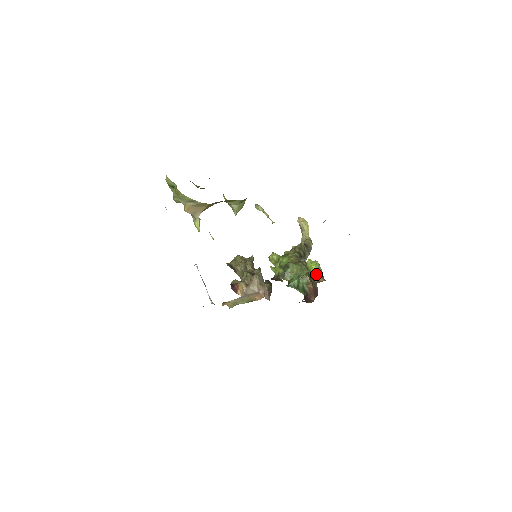
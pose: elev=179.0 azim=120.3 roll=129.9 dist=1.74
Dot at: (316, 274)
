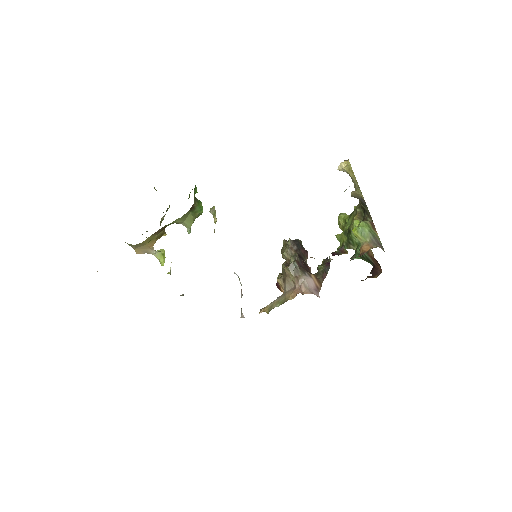
Dot at: (361, 242)
